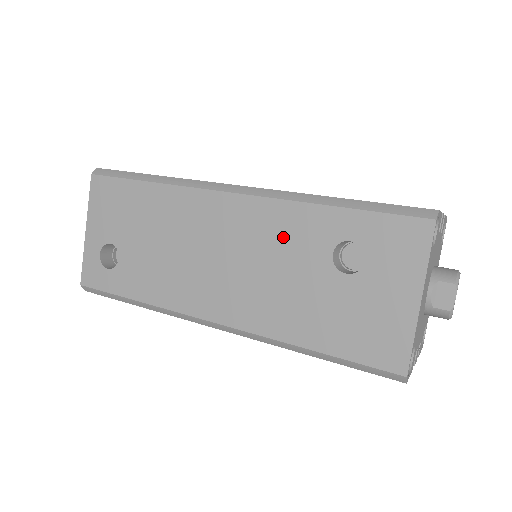
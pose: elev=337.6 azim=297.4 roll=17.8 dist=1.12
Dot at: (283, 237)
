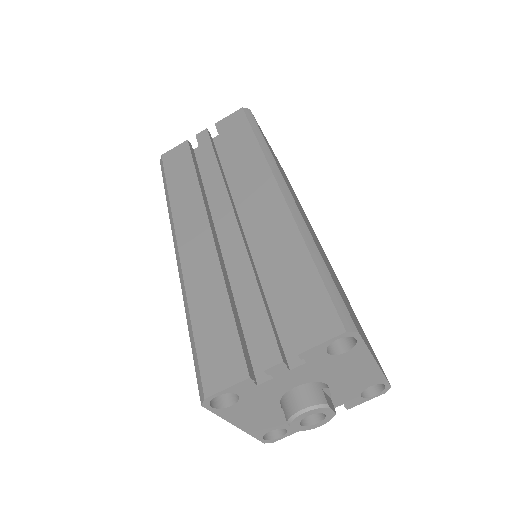
Dot at: occluded
